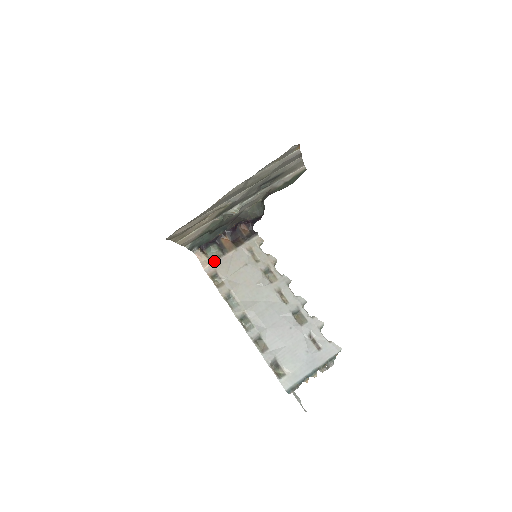
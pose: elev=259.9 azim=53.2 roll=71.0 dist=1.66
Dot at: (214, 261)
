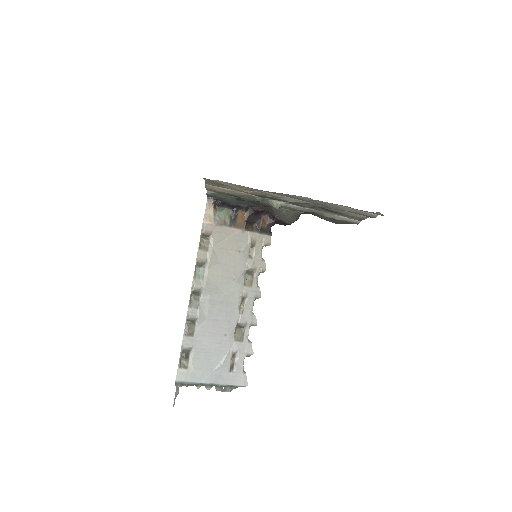
Dot at: (217, 223)
